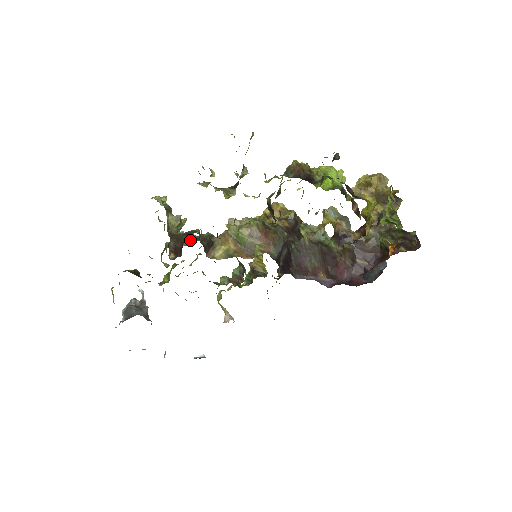
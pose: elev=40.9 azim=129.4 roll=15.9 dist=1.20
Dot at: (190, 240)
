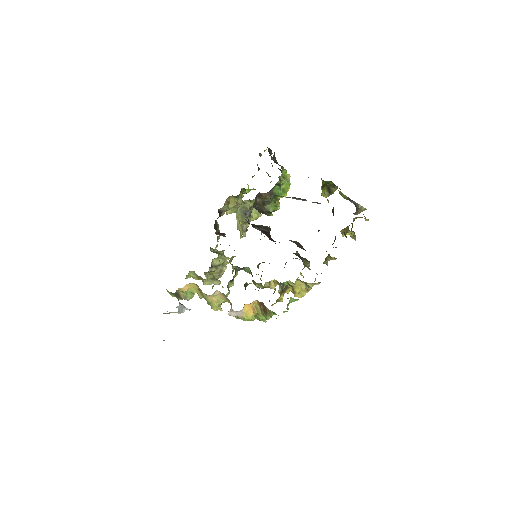
Dot at: occluded
